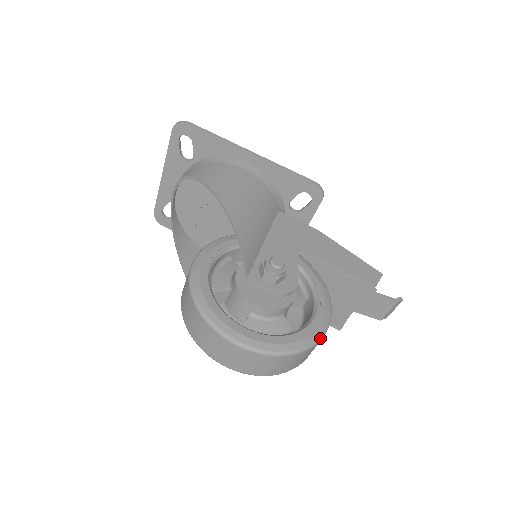
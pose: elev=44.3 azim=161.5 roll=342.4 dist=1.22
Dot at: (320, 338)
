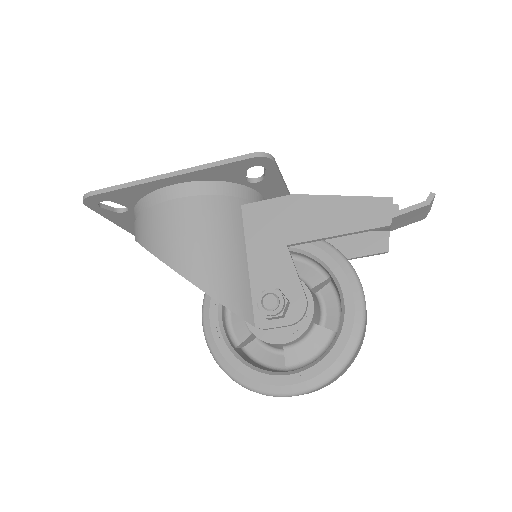
Dot at: (362, 329)
